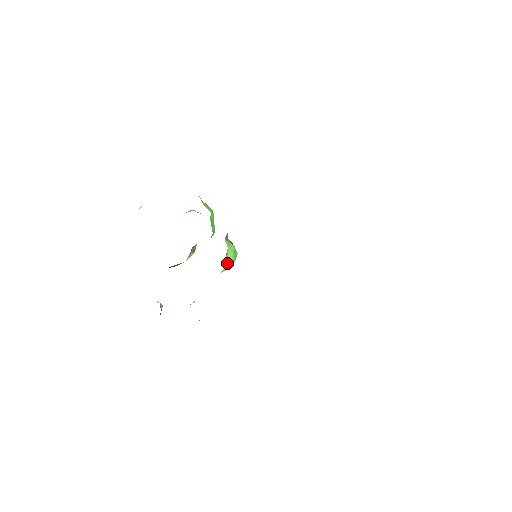
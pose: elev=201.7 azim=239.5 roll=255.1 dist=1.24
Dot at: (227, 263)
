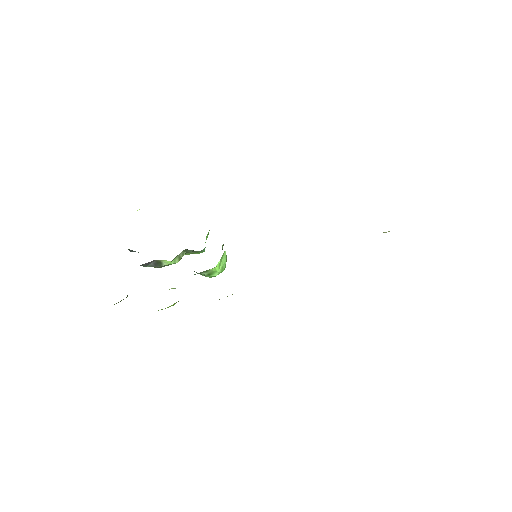
Dot at: (219, 264)
